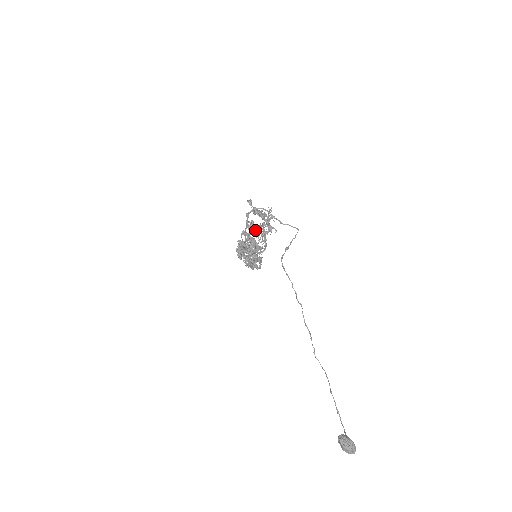
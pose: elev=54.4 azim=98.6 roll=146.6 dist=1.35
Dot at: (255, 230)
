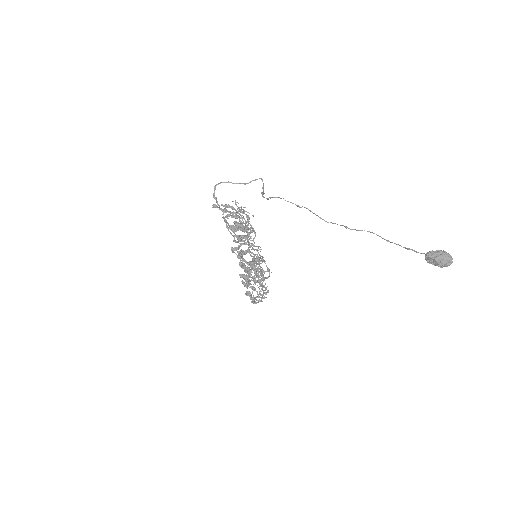
Dot at: (236, 228)
